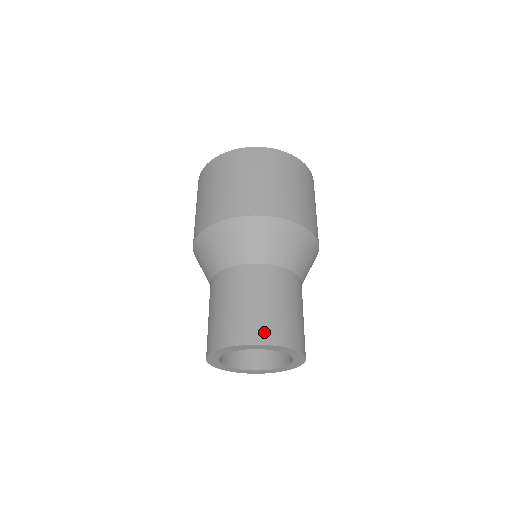
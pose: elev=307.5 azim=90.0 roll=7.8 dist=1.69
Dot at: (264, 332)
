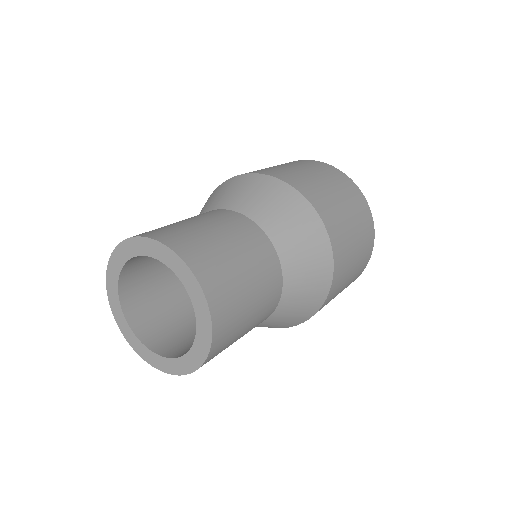
Dot at: (180, 240)
